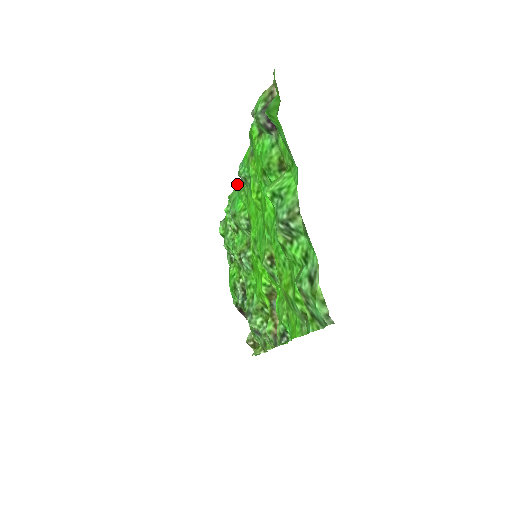
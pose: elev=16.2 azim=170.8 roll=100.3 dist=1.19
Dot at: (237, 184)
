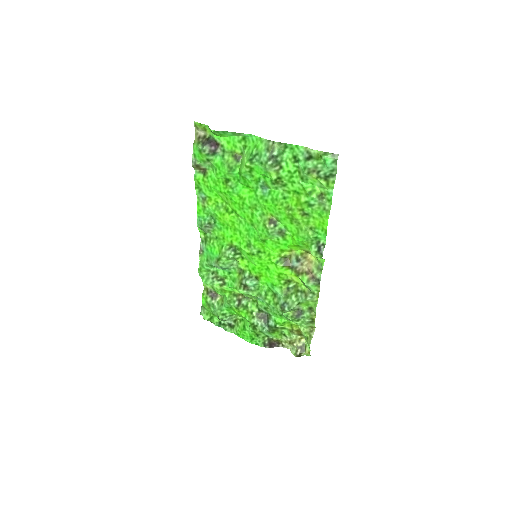
Dot at: (200, 251)
